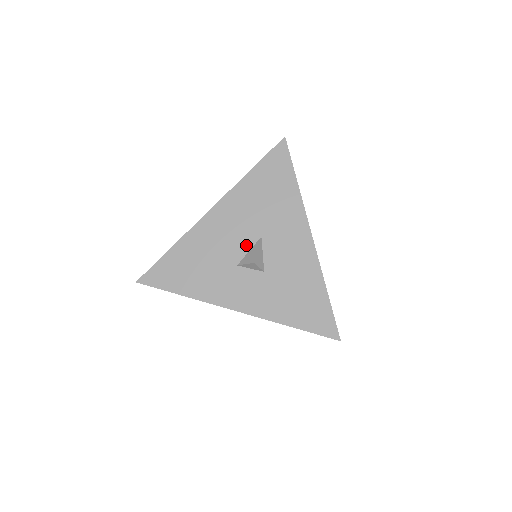
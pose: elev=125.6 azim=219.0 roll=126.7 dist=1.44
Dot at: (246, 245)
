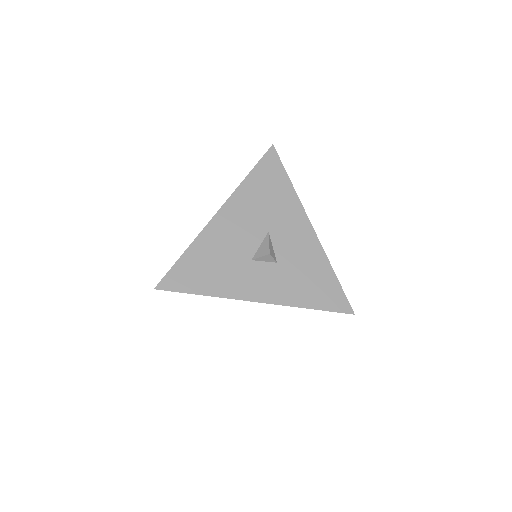
Dot at: (256, 241)
